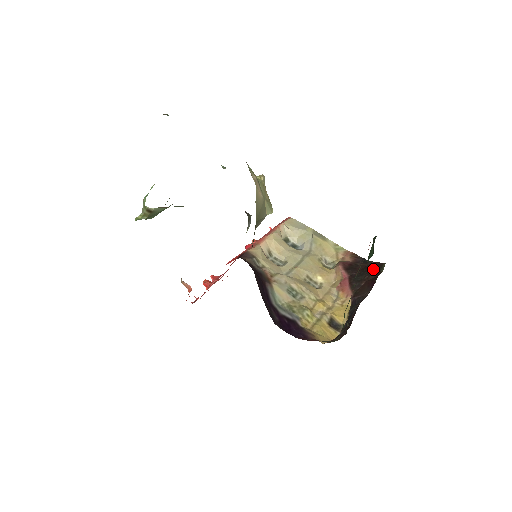
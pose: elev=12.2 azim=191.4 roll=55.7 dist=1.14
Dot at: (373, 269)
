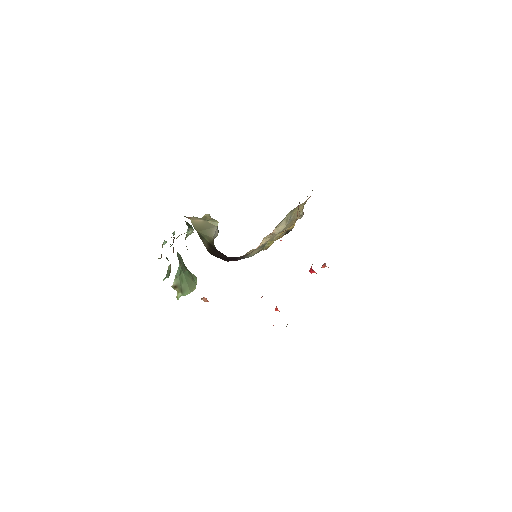
Dot at: occluded
